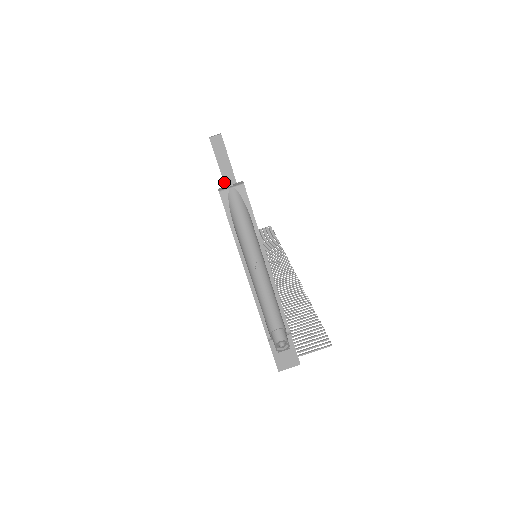
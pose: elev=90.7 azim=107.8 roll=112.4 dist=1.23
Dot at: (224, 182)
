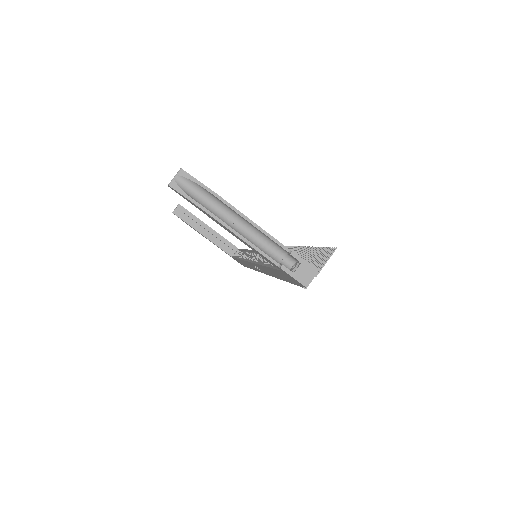
Dot at: (205, 237)
